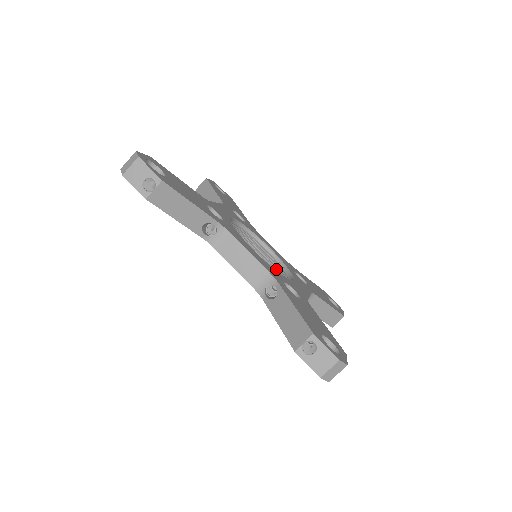
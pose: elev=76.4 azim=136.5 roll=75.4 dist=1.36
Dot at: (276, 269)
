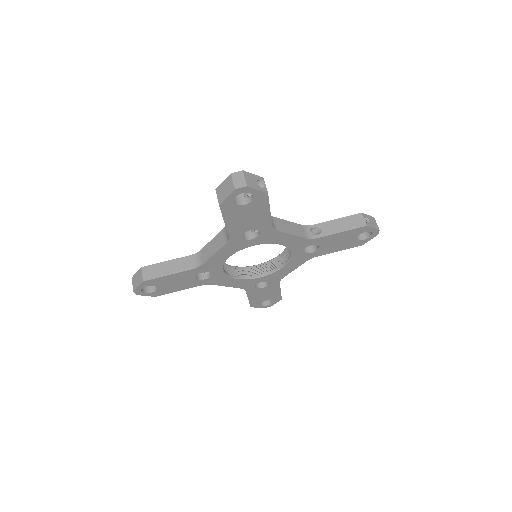
Dot at: (252, 272)
